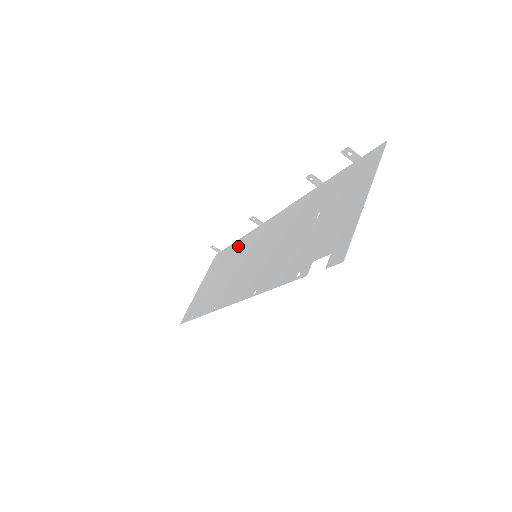
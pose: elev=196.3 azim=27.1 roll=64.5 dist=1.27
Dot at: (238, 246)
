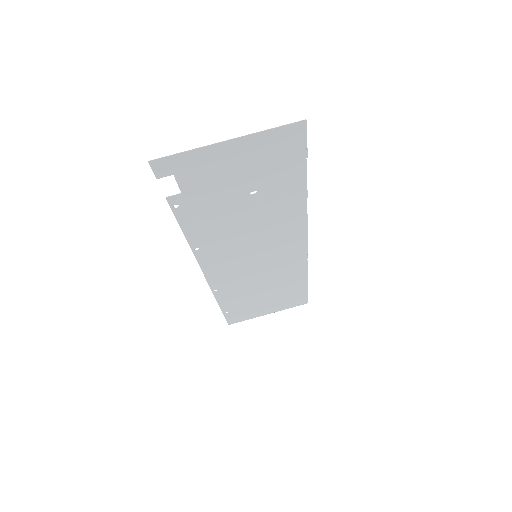
Dot at: (295, 278)
